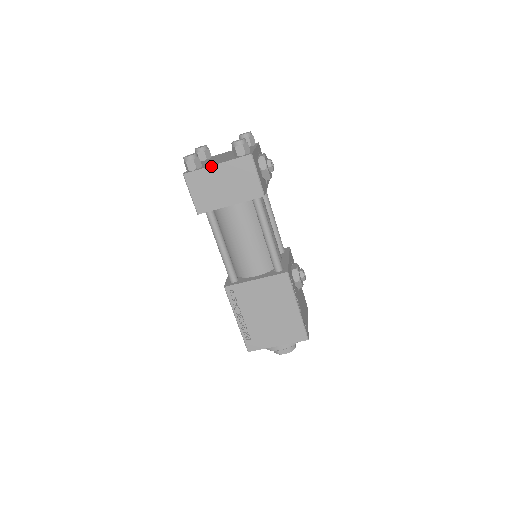
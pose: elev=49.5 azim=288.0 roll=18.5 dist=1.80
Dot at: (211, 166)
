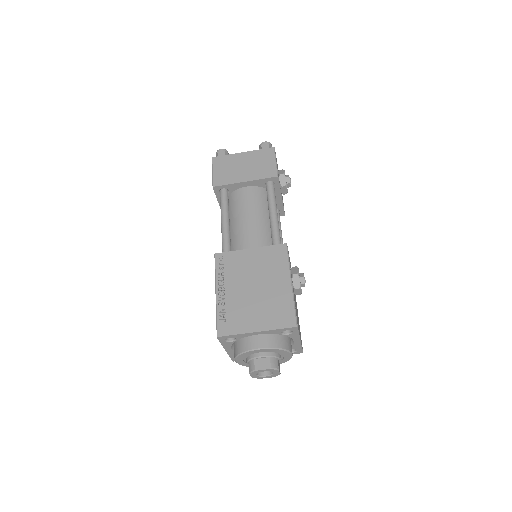
Dot at: (238, 153)
